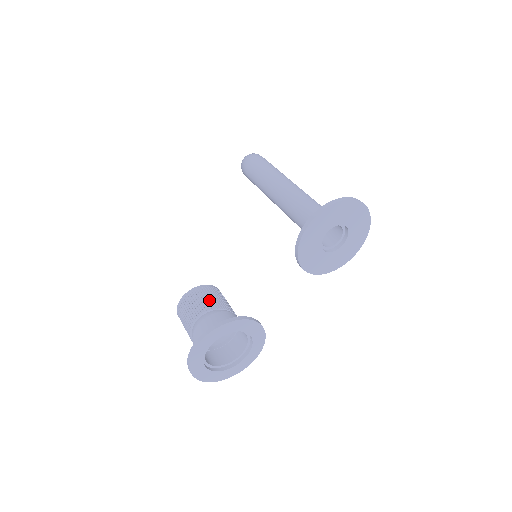
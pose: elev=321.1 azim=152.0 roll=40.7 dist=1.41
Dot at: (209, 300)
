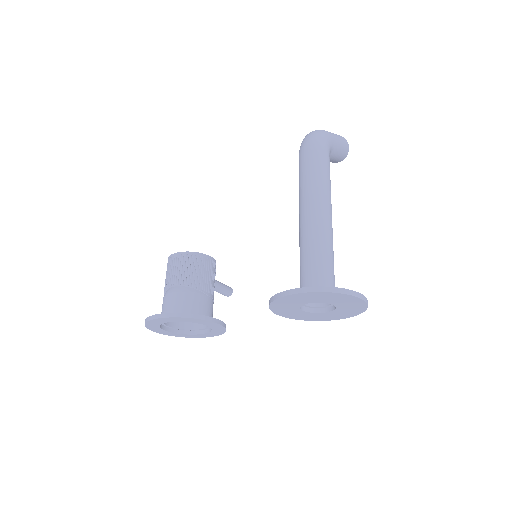
Dot at: (192, 274)
